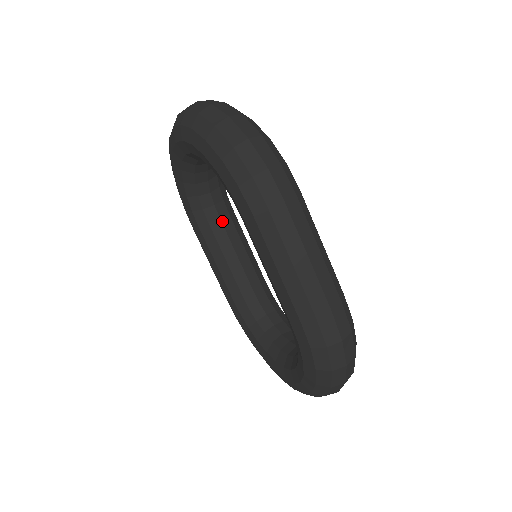
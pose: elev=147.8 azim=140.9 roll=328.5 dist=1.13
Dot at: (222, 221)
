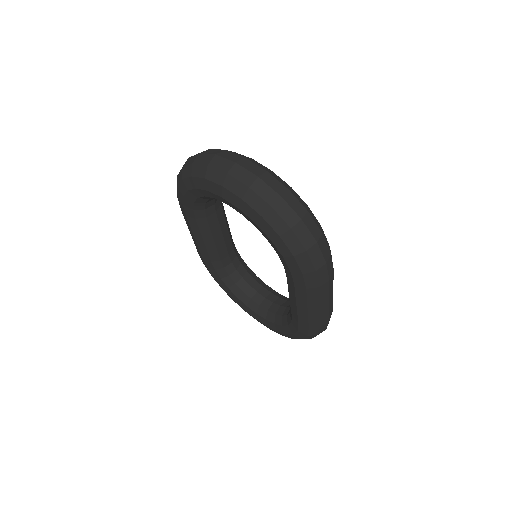
Dot at: (217, 214)
